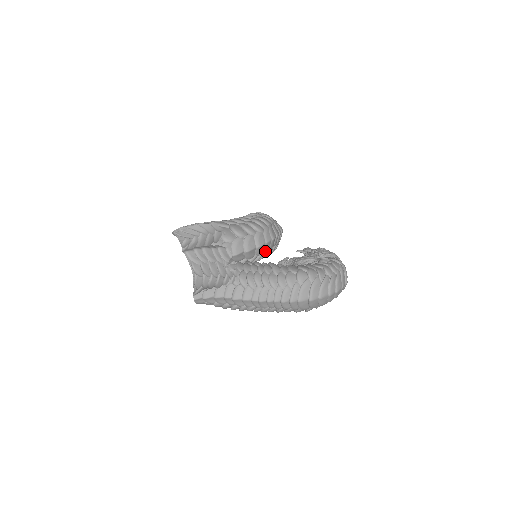
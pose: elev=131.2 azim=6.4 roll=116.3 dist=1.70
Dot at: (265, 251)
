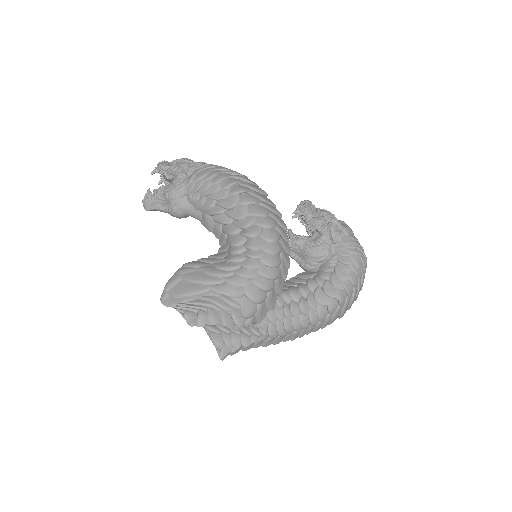
Dot at: occluded
